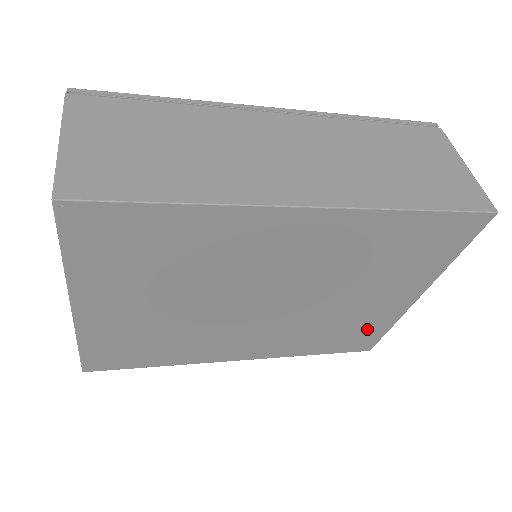
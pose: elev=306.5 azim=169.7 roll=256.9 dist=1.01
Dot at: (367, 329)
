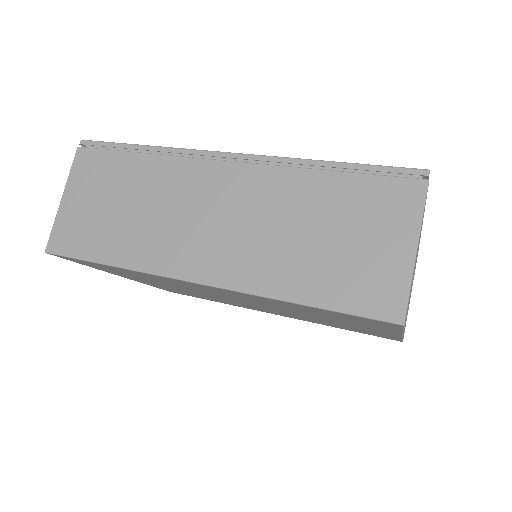
Dot at: (374, 333)
